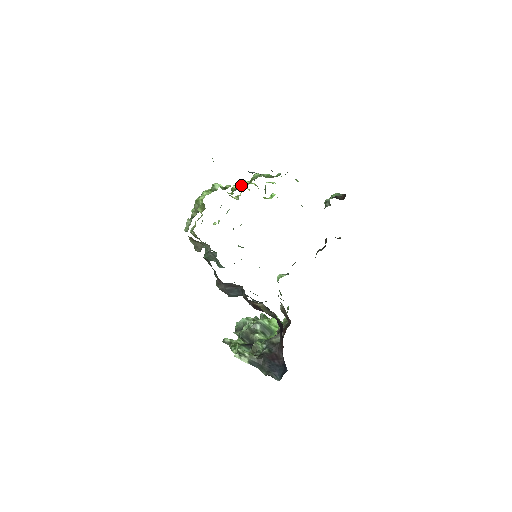
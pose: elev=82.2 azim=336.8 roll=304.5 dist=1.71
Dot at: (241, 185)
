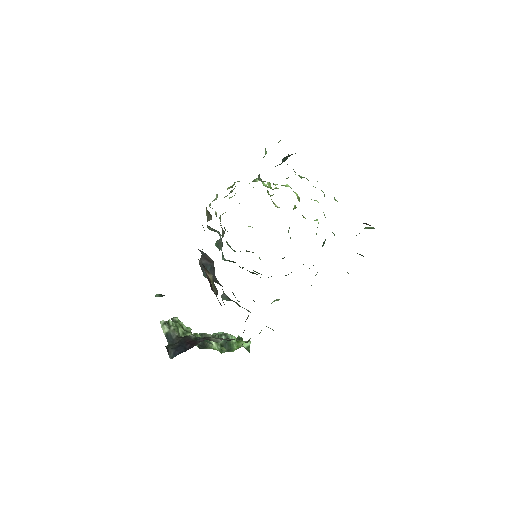
Dot at: occluded
